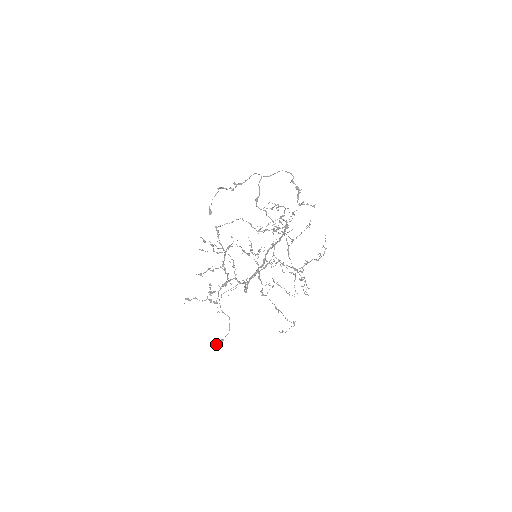
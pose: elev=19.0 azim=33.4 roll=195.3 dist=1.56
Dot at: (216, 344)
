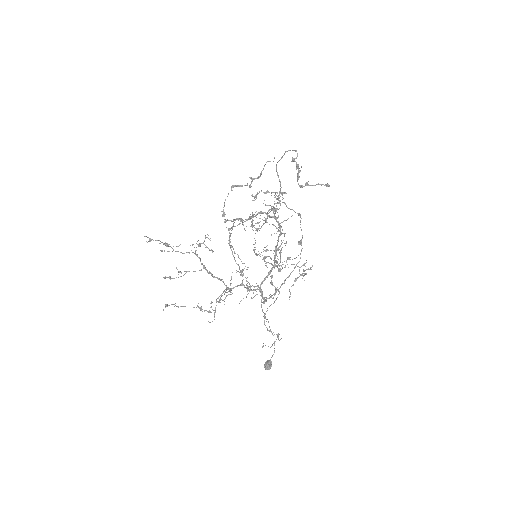
Dot at: (264, 365)
